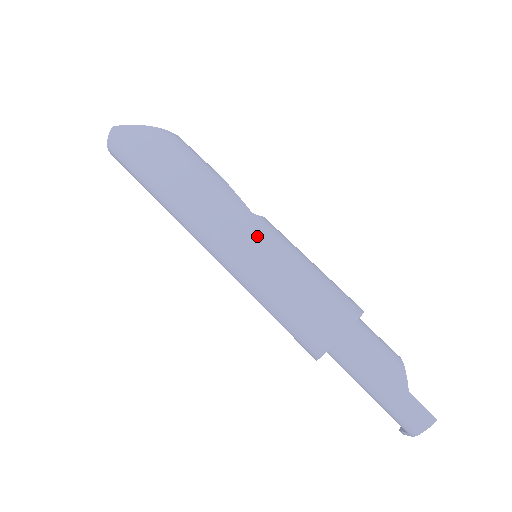
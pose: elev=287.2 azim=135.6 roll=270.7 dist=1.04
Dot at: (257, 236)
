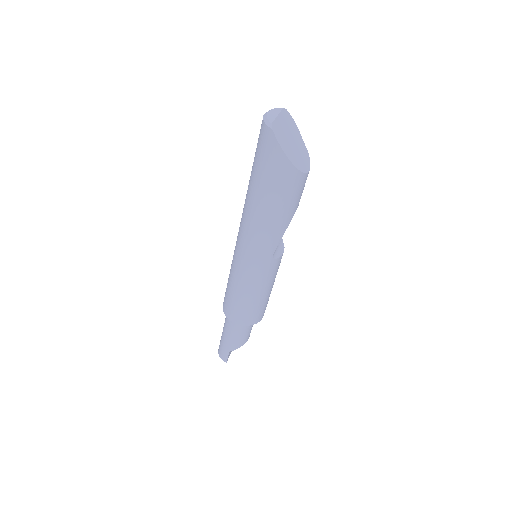
Dot at: (256, 268)
